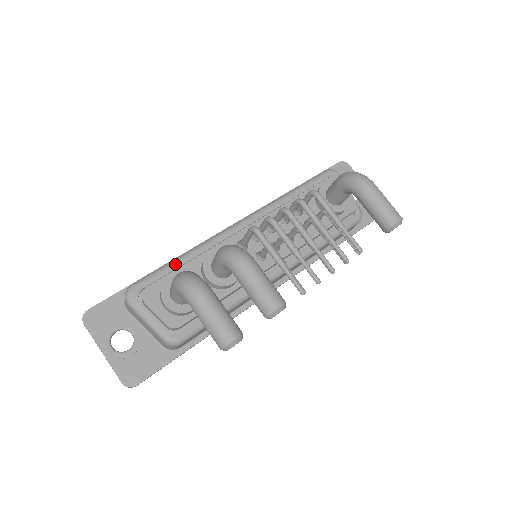
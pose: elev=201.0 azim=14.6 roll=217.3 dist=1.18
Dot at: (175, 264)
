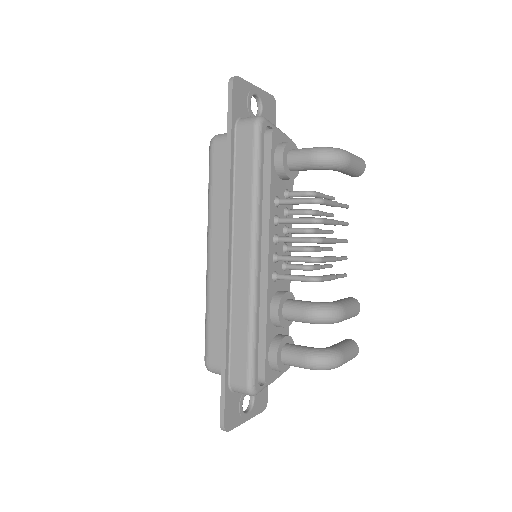
Dot at: (256, 342)
